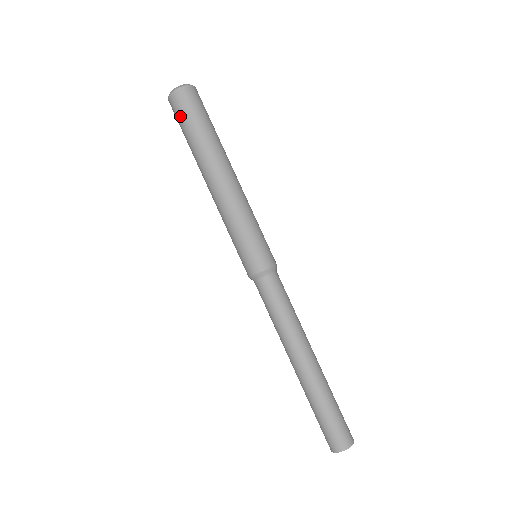
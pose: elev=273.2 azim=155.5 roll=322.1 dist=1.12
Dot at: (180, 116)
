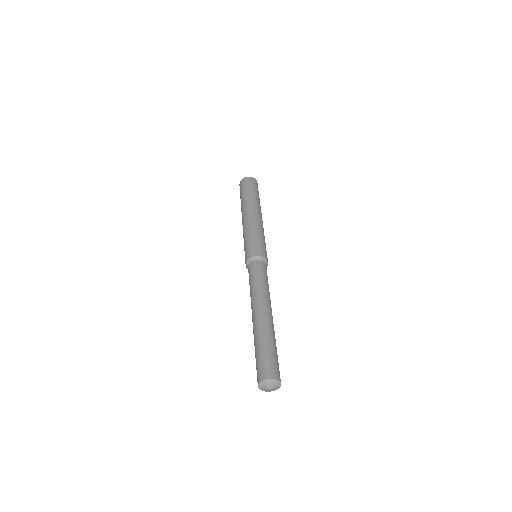
Dot at: (243, 187)
